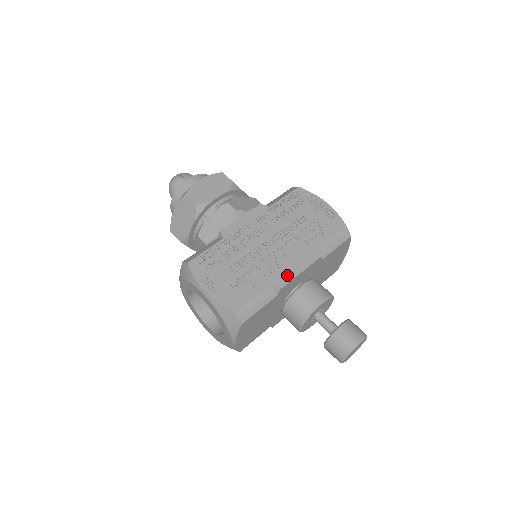
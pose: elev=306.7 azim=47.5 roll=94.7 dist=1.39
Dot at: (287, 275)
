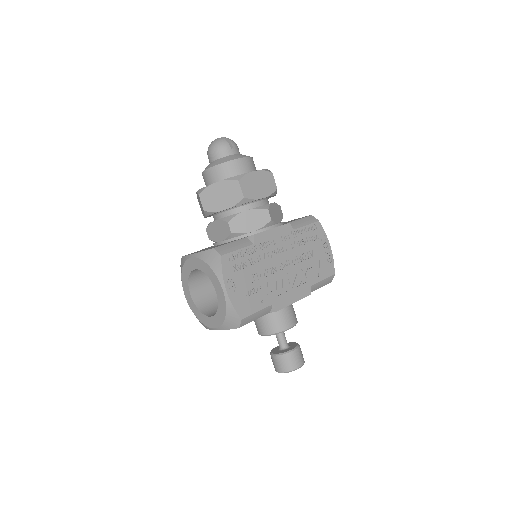
Dot at: (285, 301)
